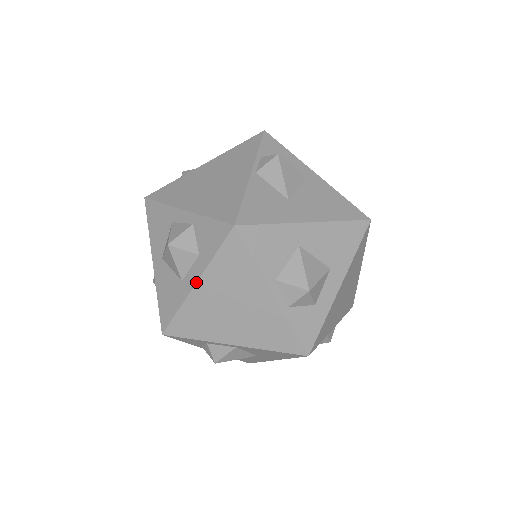
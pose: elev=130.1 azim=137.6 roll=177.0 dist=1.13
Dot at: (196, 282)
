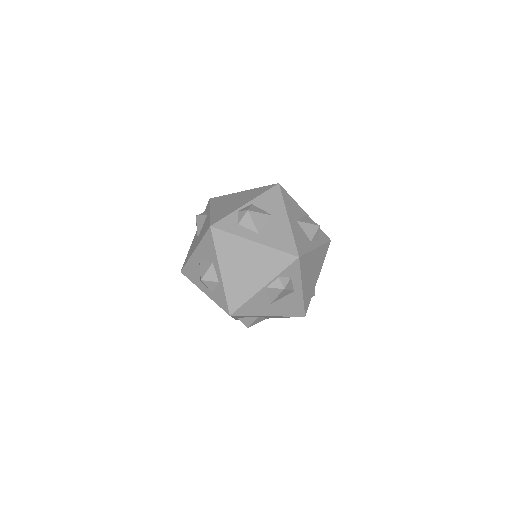
Dot at: (205, 293)
